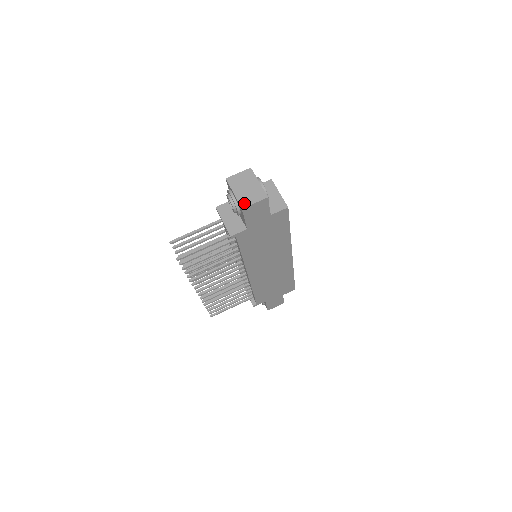
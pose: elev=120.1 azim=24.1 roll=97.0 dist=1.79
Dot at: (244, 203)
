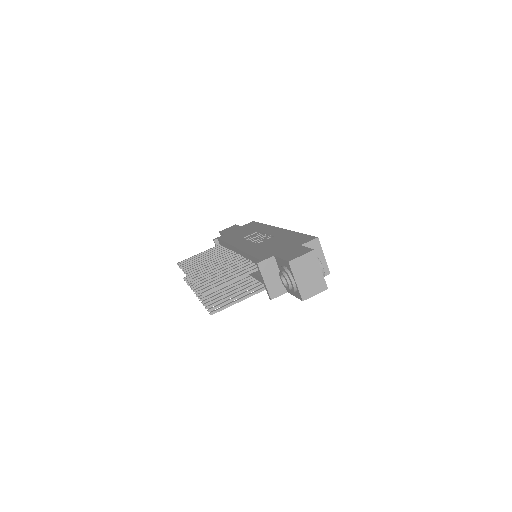
Dot at: (305, 295)
